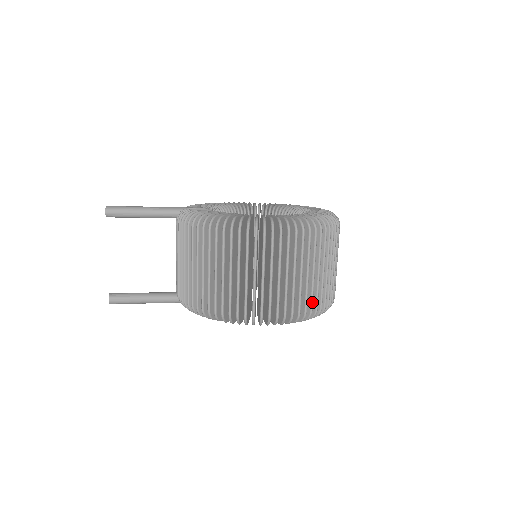
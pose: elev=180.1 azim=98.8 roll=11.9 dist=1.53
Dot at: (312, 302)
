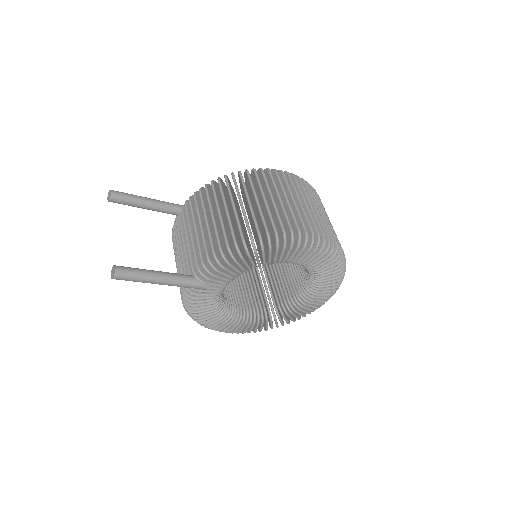
Dot at: (337, 239)
